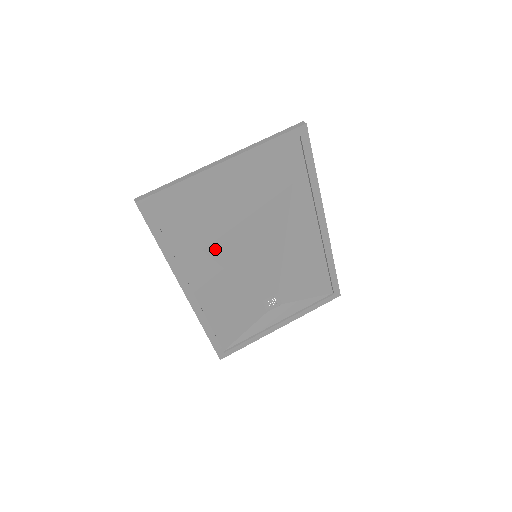
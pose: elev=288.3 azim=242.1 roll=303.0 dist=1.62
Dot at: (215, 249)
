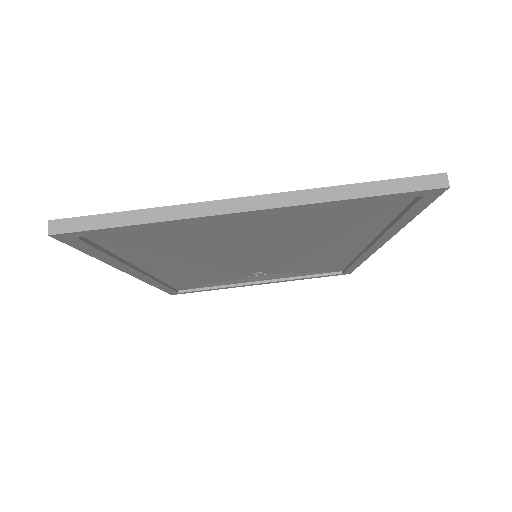
Dot at: (194, 254)
